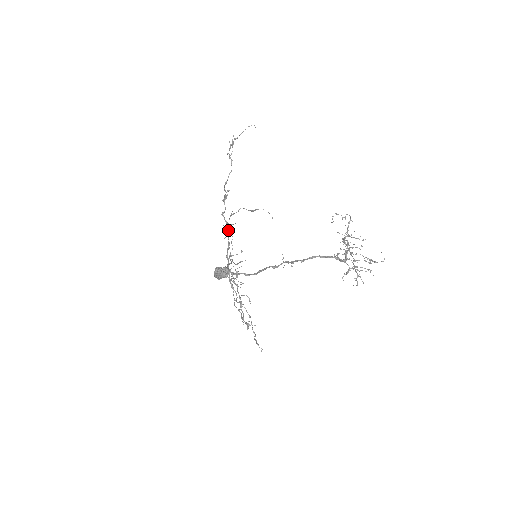
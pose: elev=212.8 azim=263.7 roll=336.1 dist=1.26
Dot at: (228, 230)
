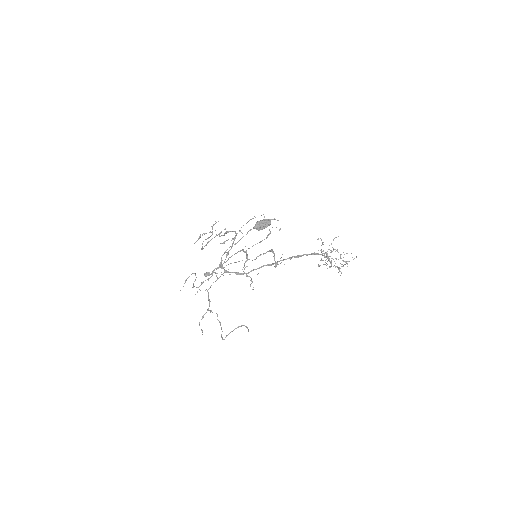
Dot at: occluded
